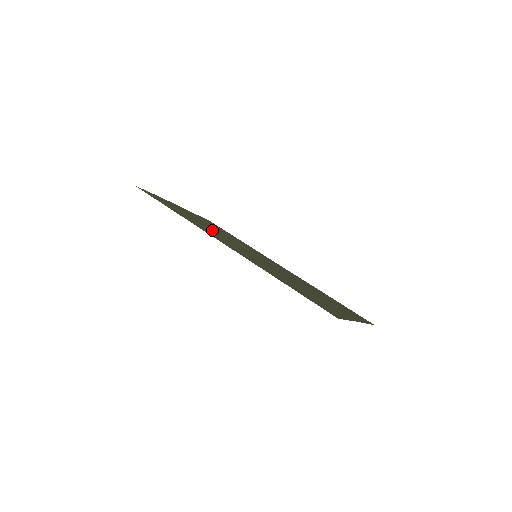
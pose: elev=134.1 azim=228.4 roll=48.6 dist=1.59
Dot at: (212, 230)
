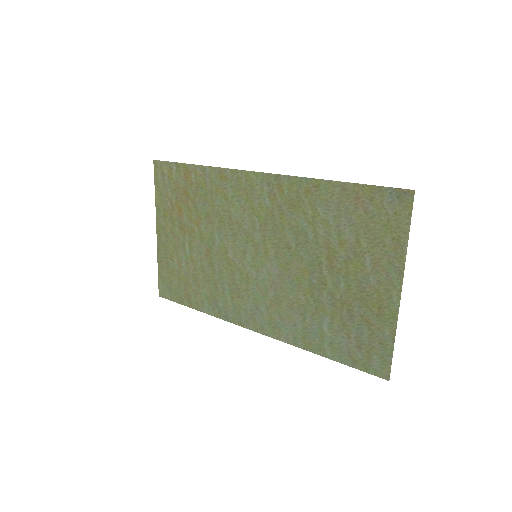
Dot at: (216, 218)
